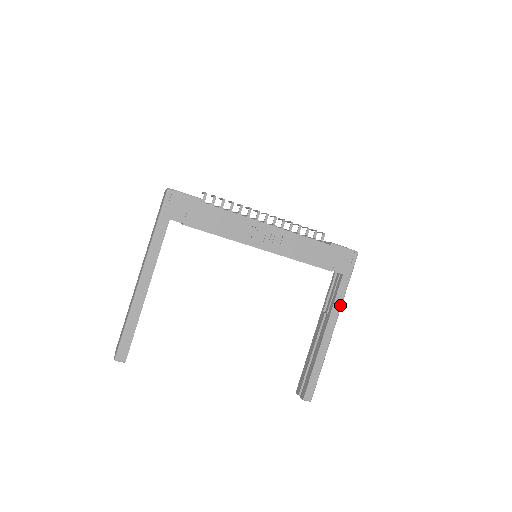
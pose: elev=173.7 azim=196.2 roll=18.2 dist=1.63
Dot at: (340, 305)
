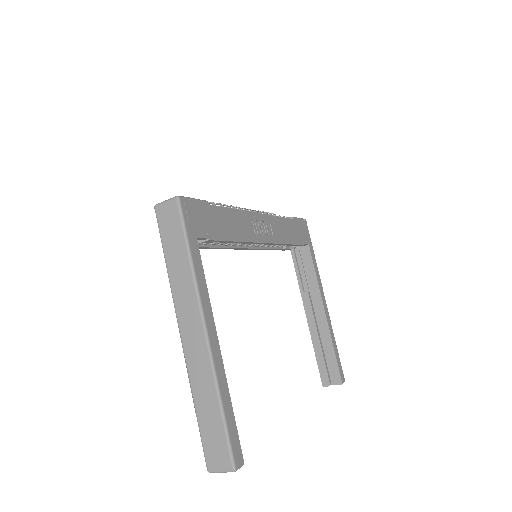
Dot at: (319, 275)
